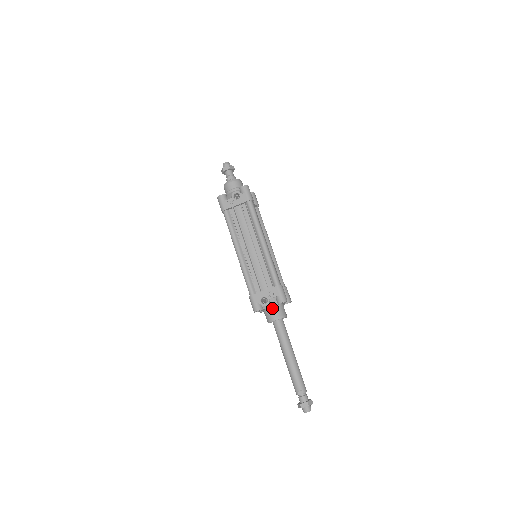
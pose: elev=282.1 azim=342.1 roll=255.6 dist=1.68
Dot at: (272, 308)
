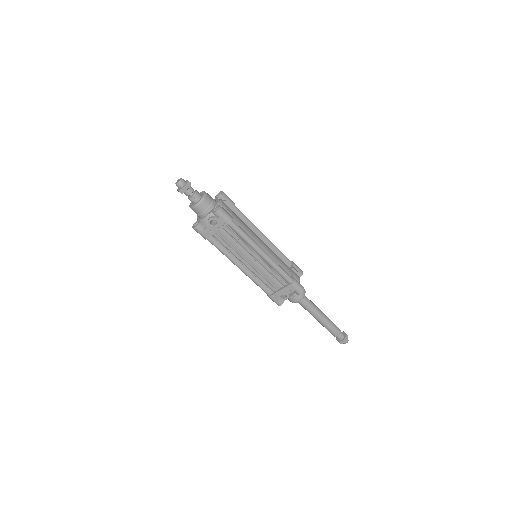
Dot at: (292, 296)
